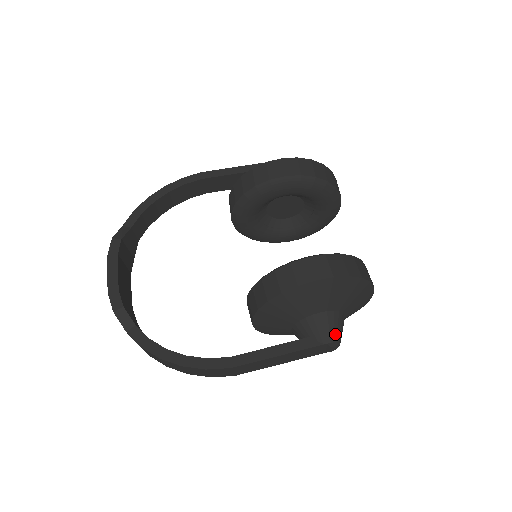
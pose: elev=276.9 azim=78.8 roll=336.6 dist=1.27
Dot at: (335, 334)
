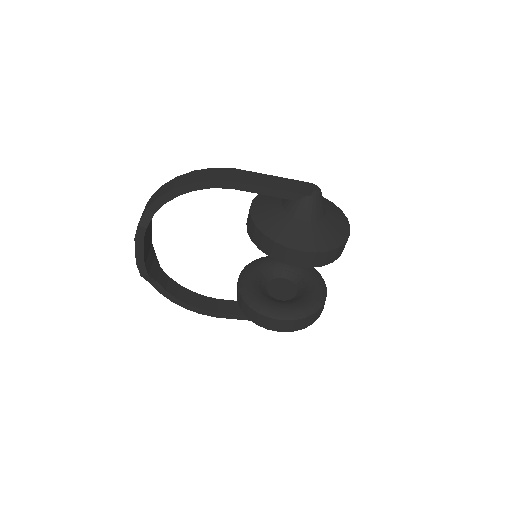
Dot at: occluded
